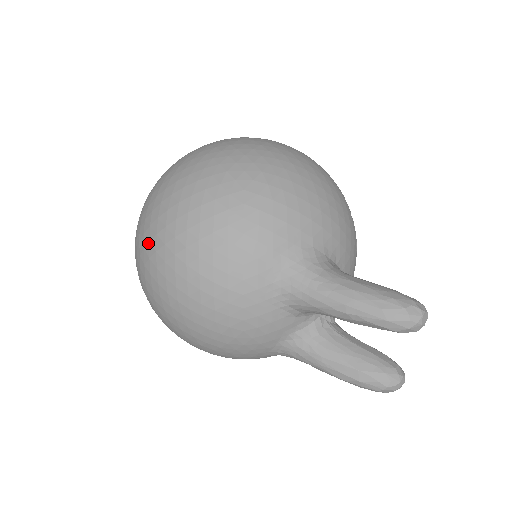
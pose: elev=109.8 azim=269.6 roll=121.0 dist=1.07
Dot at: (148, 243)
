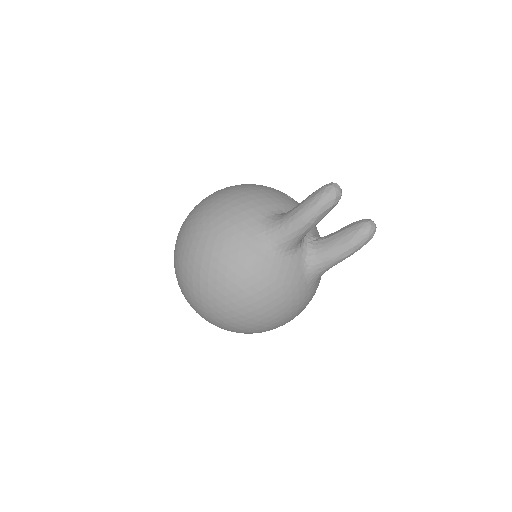
Dot at: (201, 301)
